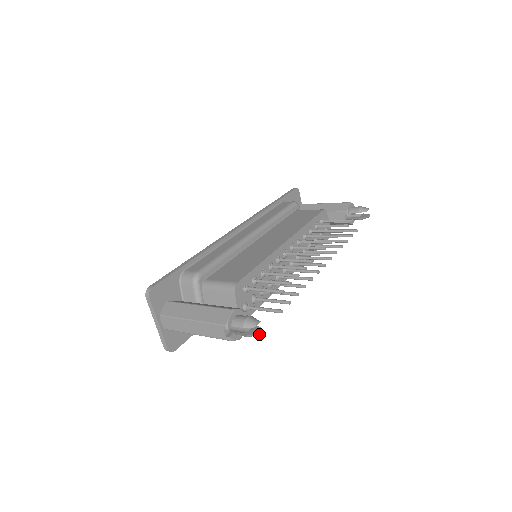
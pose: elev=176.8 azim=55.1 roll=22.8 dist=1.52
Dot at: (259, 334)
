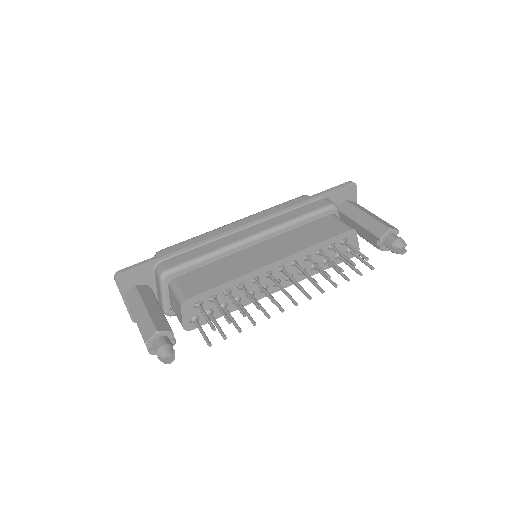
Dot at: occluded
